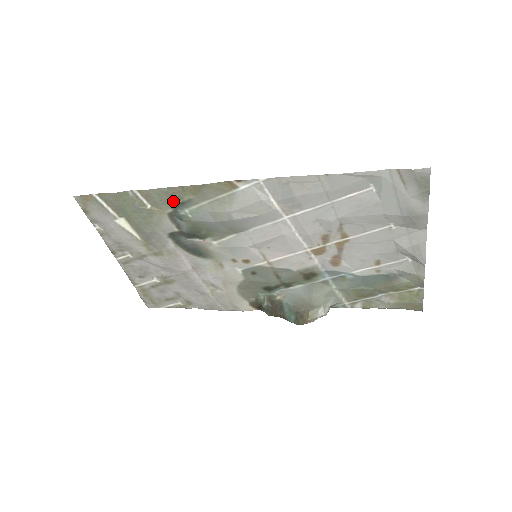
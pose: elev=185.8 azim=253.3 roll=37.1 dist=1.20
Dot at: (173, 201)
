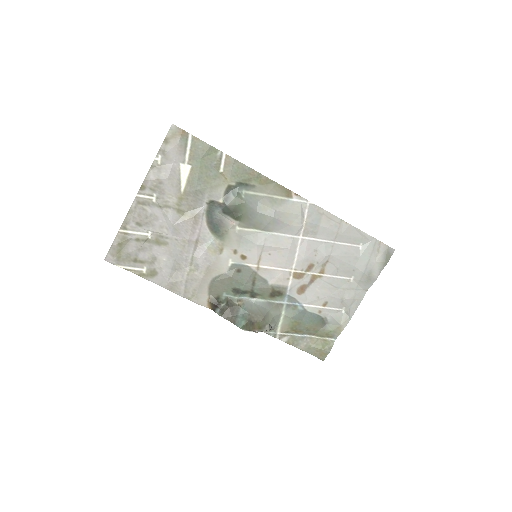
Dot at: (243, 179)
